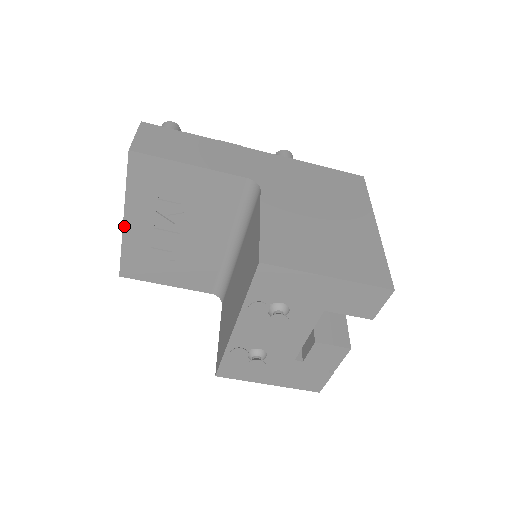
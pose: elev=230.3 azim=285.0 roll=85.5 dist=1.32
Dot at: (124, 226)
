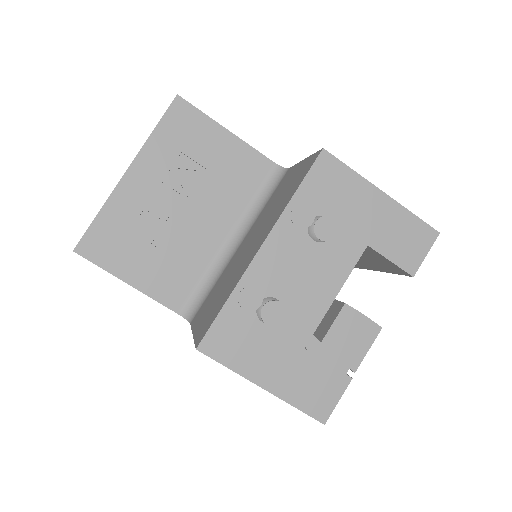
Dot at: (123, 178)
